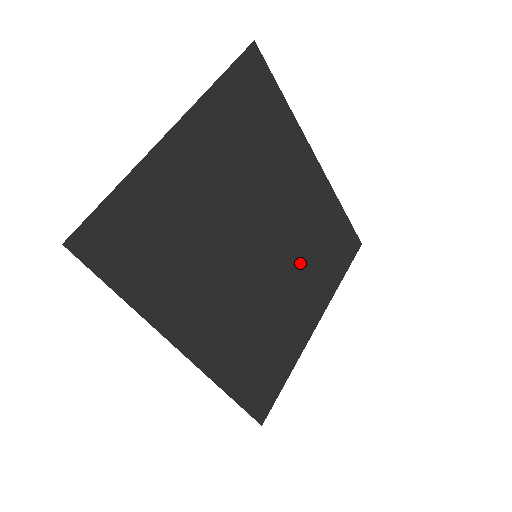
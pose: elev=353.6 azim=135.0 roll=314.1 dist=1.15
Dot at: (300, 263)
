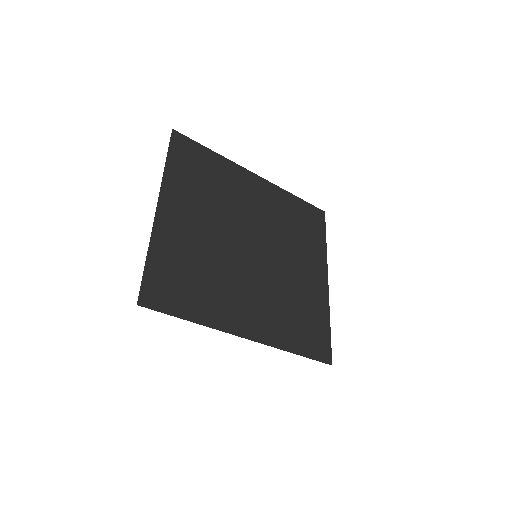
Dot at: (289, 246)
